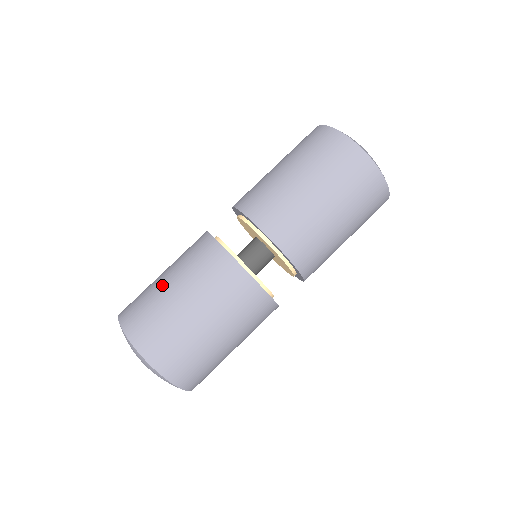
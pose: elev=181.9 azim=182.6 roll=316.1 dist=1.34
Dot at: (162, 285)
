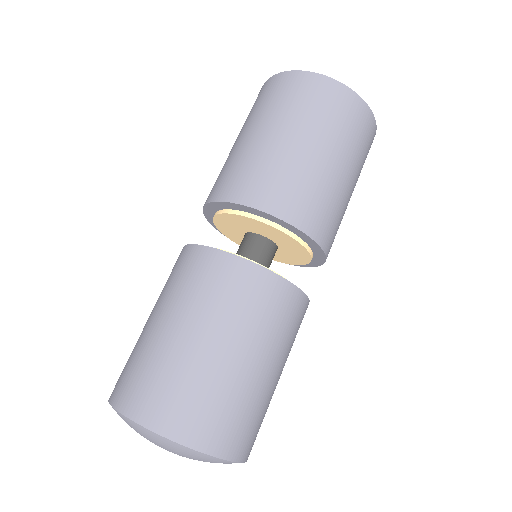
Dot at: (192, 347)
